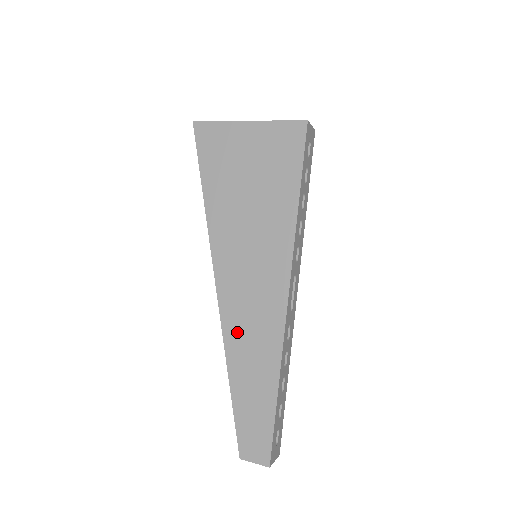
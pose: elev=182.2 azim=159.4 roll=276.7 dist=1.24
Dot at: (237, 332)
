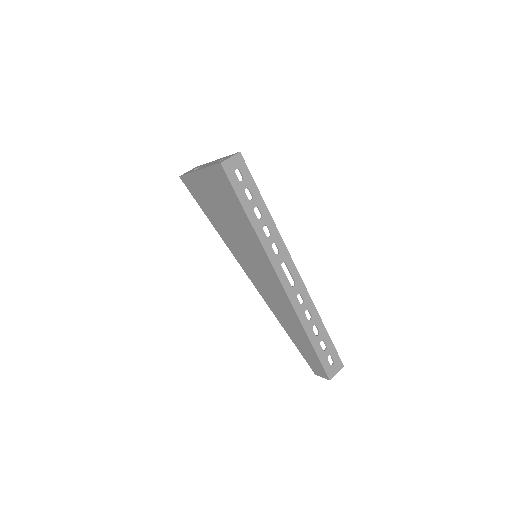
Dot at: (273, 305)
